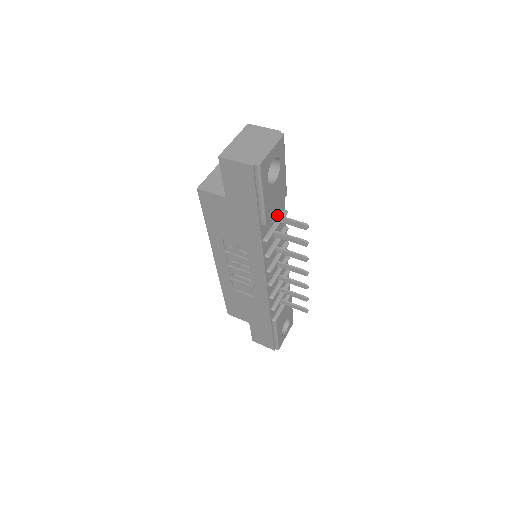
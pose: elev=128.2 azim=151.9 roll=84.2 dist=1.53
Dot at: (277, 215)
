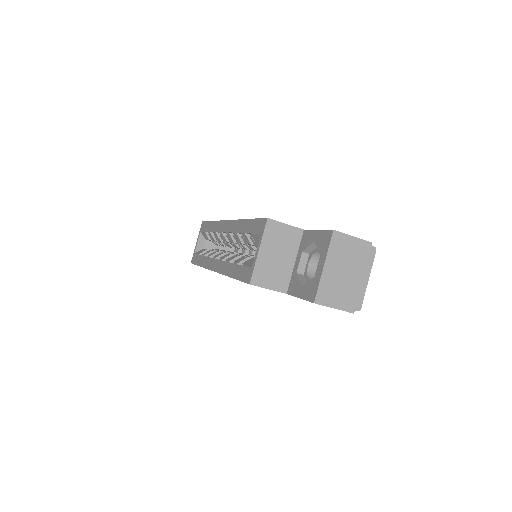
Dot at: occluded
